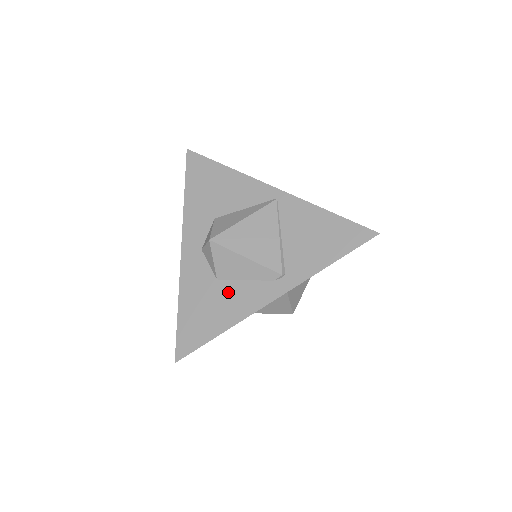
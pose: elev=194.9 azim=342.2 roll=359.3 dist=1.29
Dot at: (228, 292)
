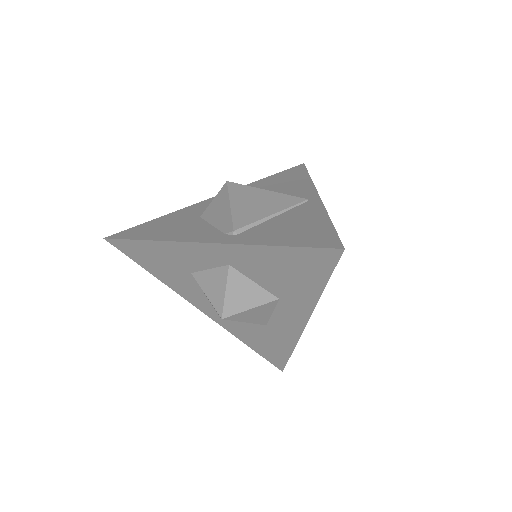
Dot at: (192, 225)
